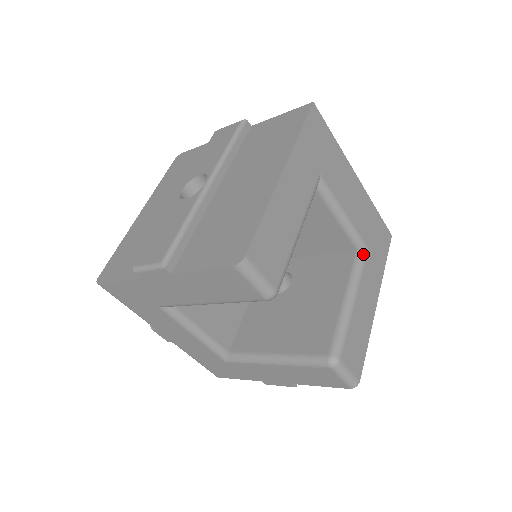
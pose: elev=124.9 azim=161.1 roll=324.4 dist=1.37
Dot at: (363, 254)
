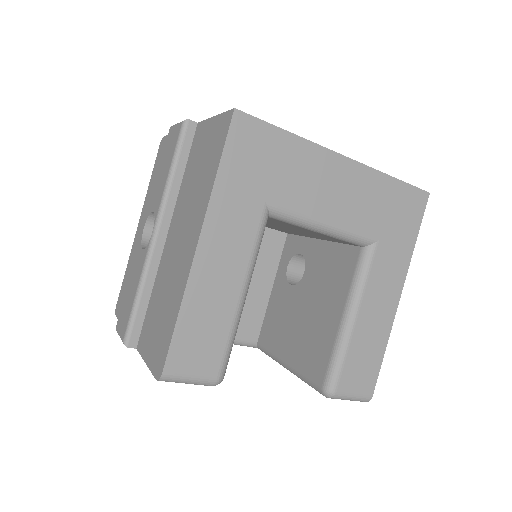
Dot at: (369, 252)
